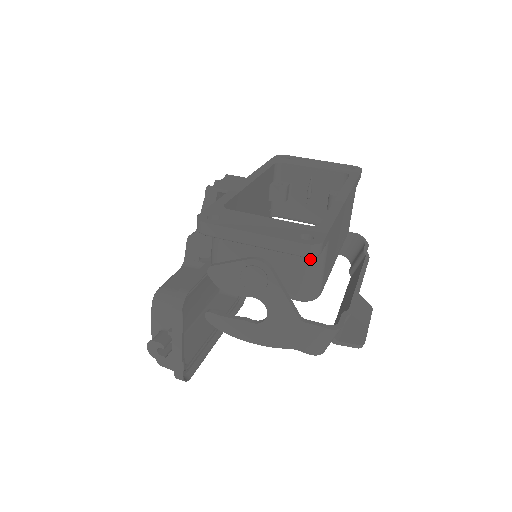
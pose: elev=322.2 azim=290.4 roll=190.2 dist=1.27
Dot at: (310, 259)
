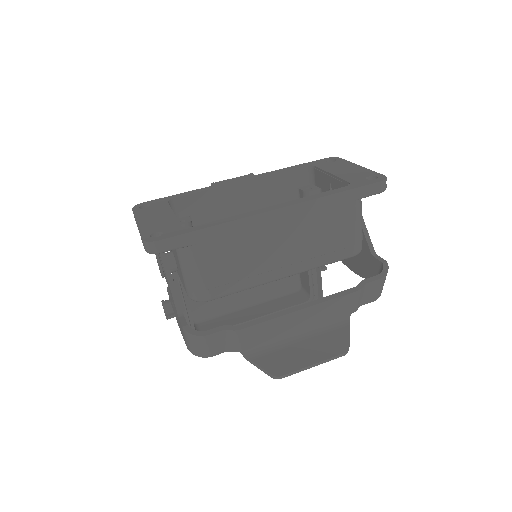
Dot at: (180, 258)
